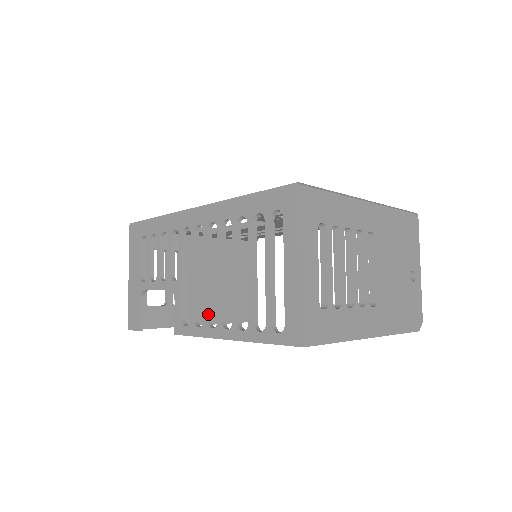
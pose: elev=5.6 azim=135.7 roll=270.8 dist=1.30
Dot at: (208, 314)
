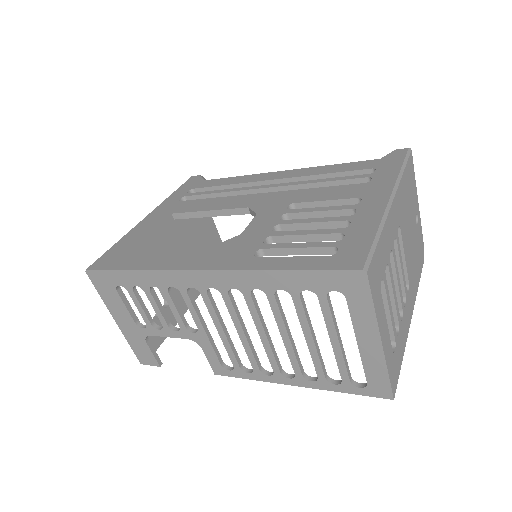
Dot at: (257, 364)
